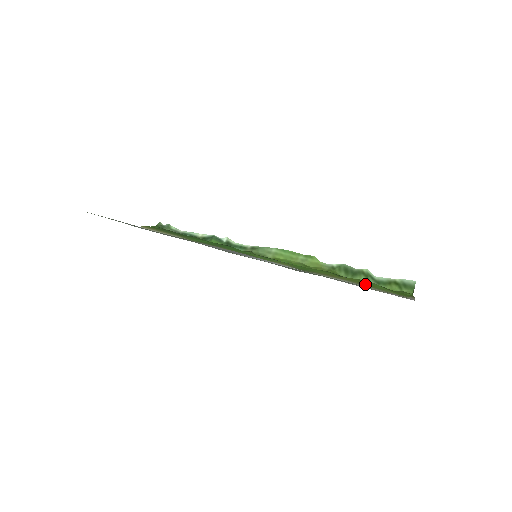
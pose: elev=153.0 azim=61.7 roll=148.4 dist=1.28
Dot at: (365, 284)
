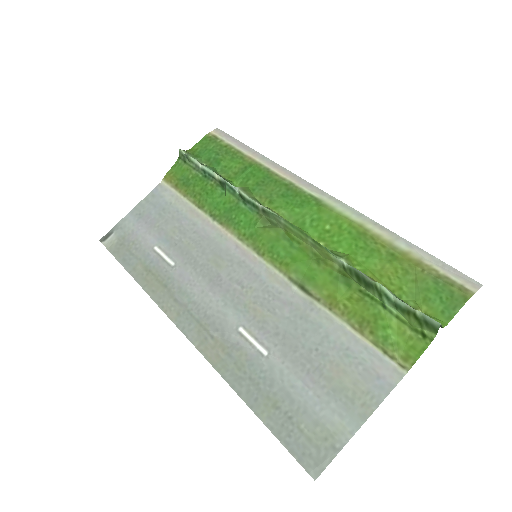
Dot at: (366, 326)
